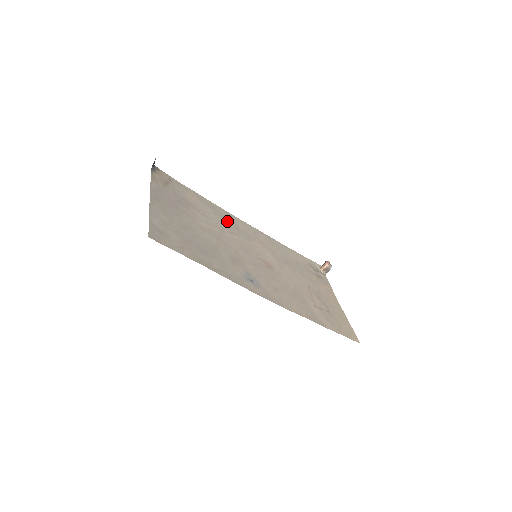
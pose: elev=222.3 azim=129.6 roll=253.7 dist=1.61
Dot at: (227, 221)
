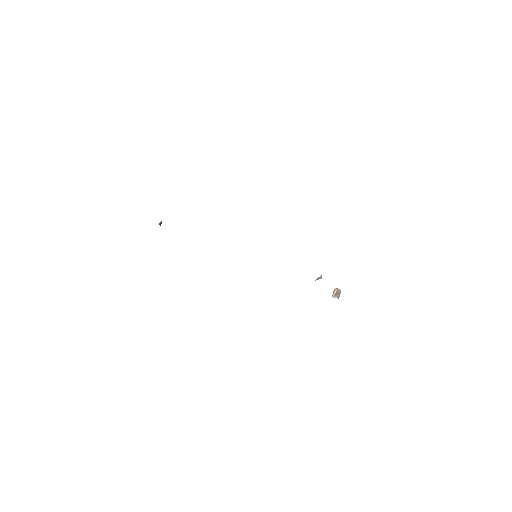
Dot at: occluded
